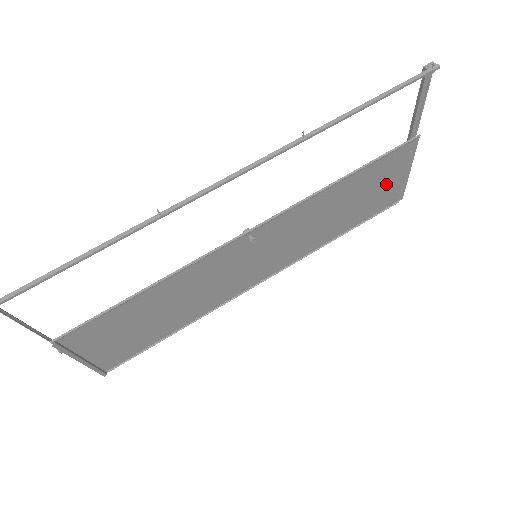
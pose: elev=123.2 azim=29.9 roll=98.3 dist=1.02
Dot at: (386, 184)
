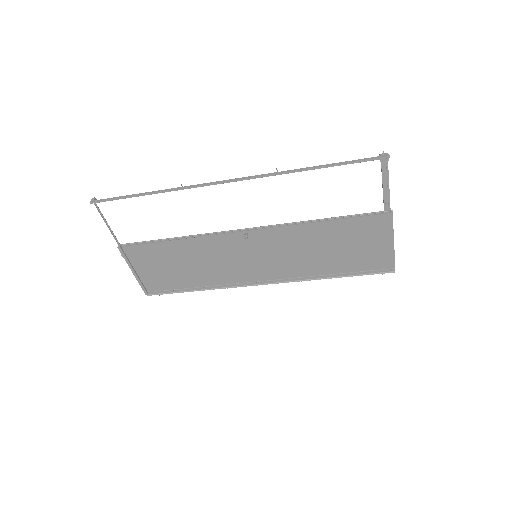
Dot at: (369, 244)
